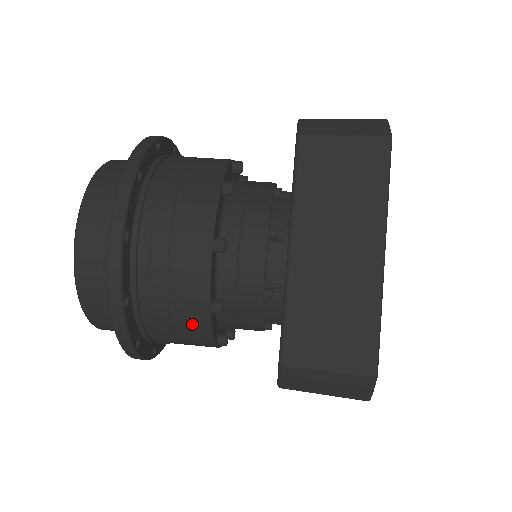
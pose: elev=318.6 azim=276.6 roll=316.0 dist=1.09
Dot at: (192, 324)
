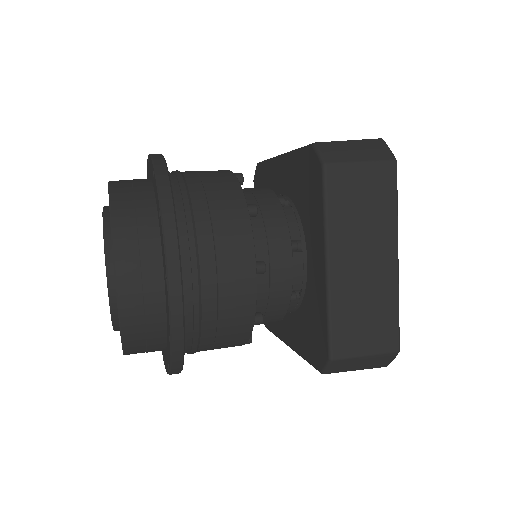
Dot at: (234, 337)
